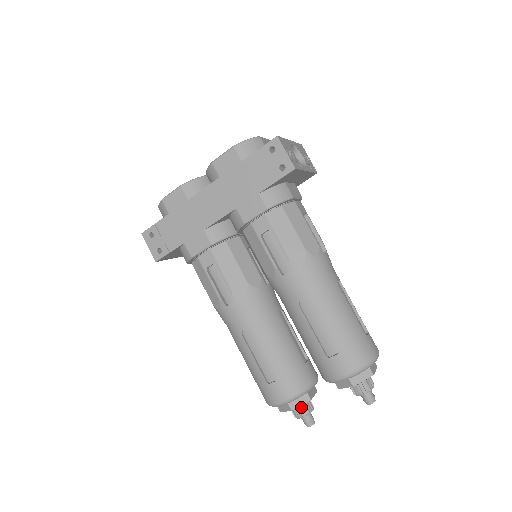
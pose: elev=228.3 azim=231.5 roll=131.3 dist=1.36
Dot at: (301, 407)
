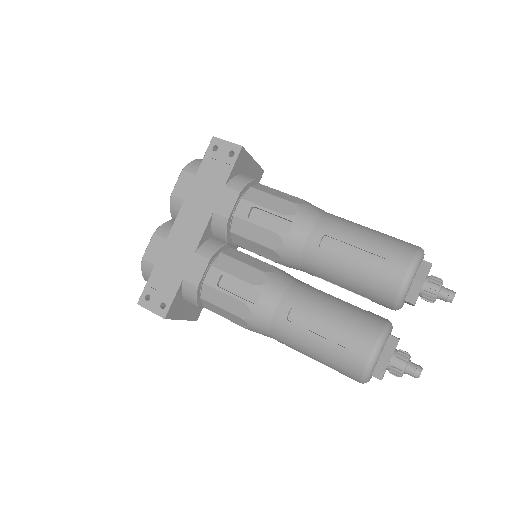
Dot at: (396, 356)
